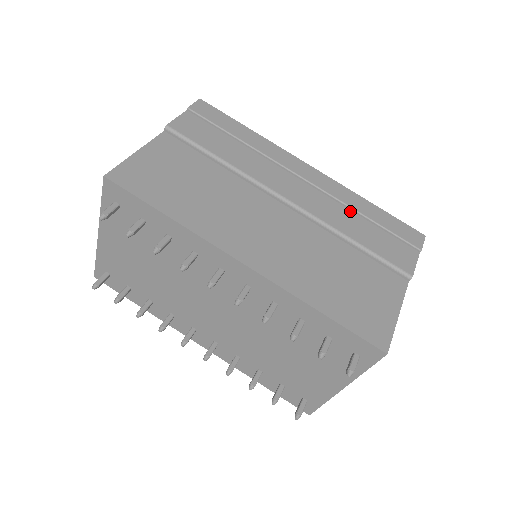
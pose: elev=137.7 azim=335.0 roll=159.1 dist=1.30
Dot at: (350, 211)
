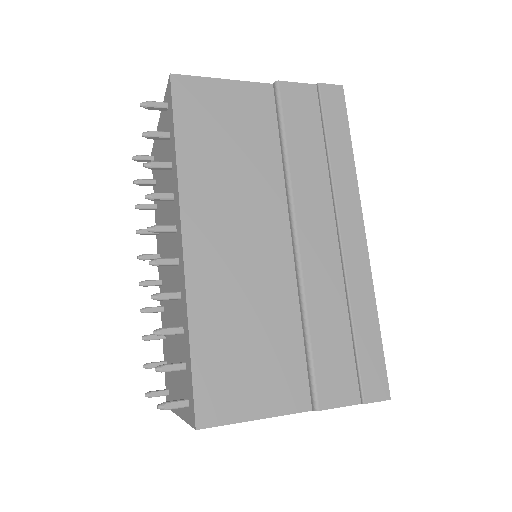
Dot at: (345, 302)
